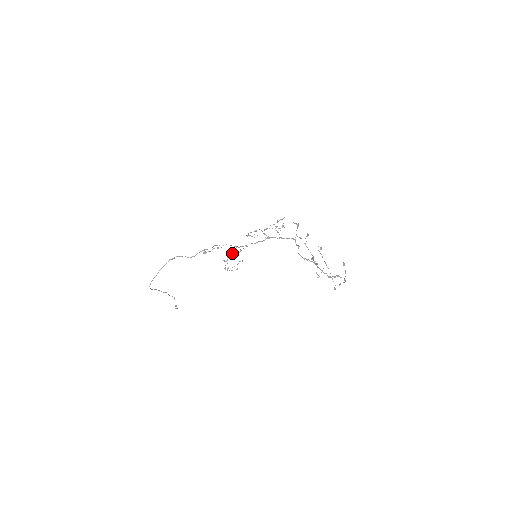
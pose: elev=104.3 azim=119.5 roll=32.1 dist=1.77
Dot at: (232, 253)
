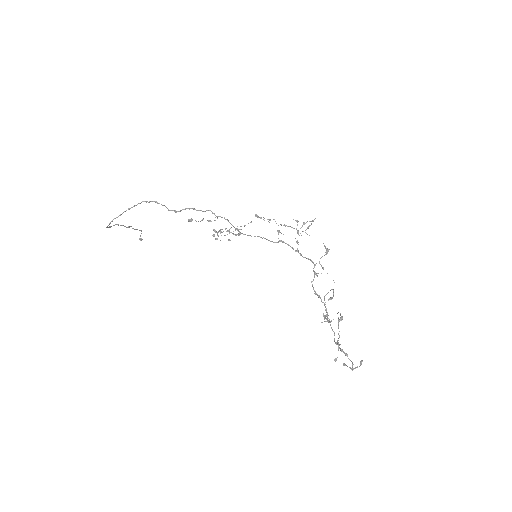
Dot at: (228, 230)
